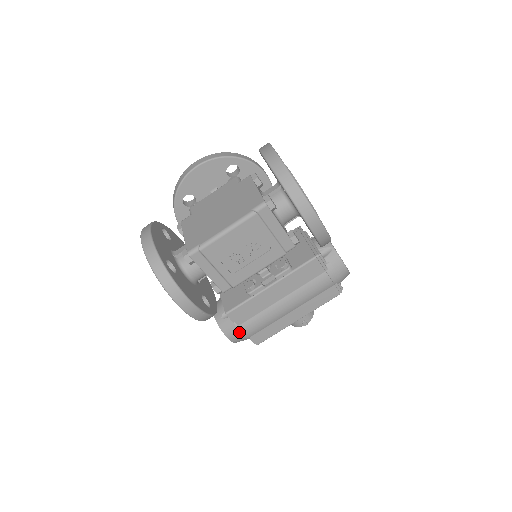
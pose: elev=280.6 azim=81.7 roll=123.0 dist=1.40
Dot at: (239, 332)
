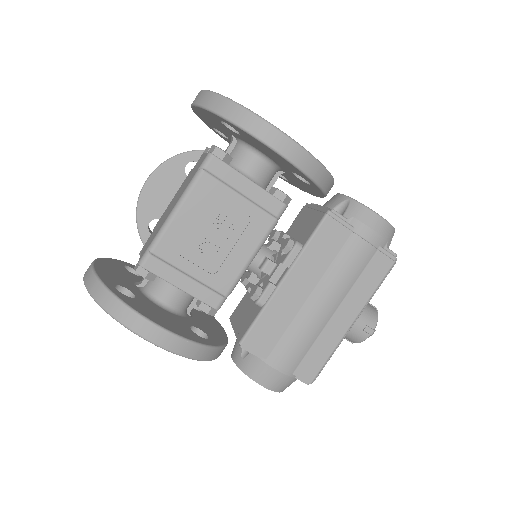
Dot at: (272, 369)
